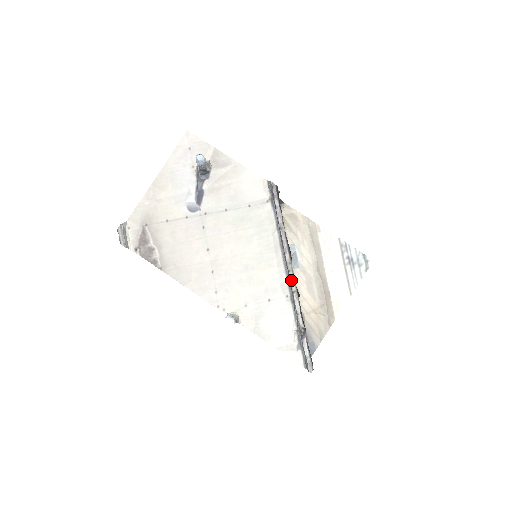
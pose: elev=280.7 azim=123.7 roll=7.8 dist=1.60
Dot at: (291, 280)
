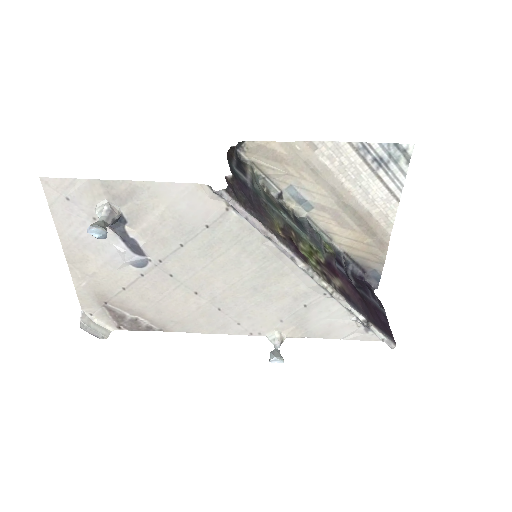
Dot at: (321, 285)
